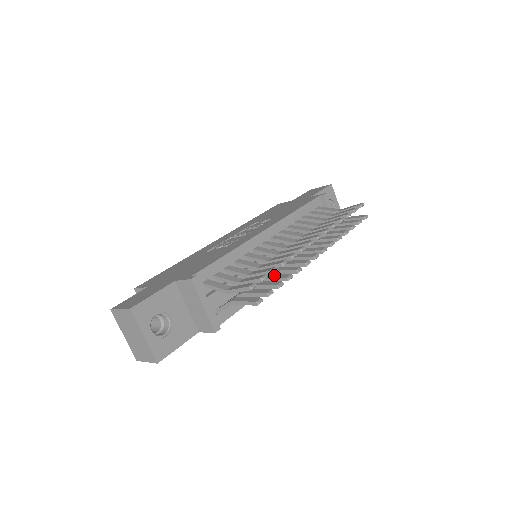
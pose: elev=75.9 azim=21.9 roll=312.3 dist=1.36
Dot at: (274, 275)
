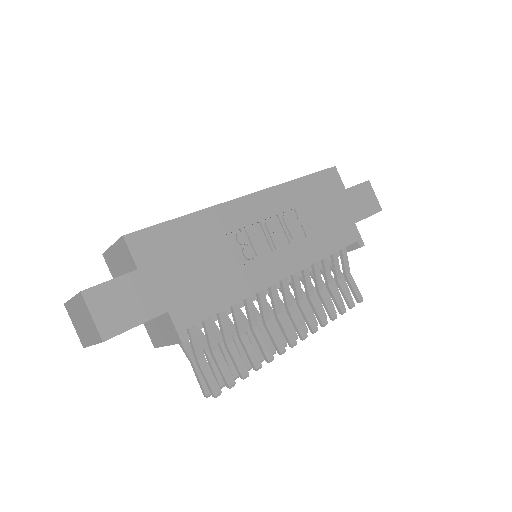
Dot at: occluded
